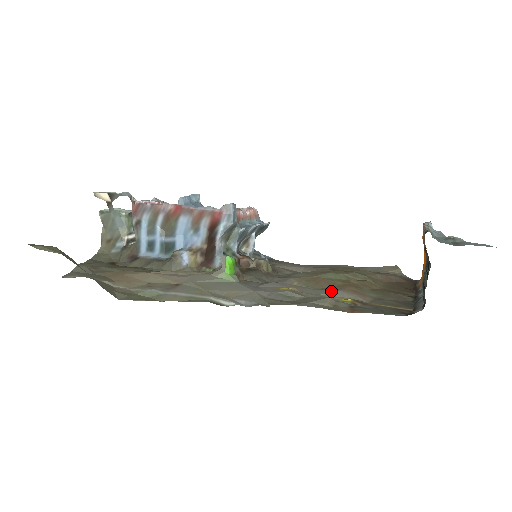
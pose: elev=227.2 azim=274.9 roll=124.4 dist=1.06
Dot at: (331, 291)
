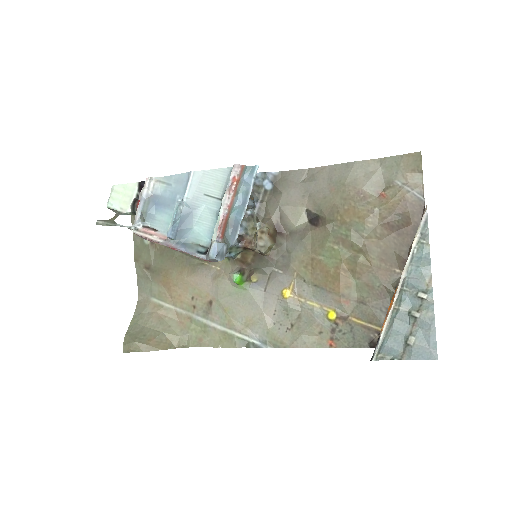
Dot at: (322, 295)
